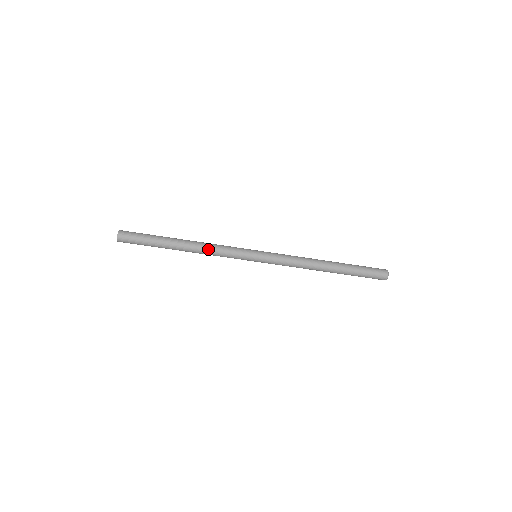
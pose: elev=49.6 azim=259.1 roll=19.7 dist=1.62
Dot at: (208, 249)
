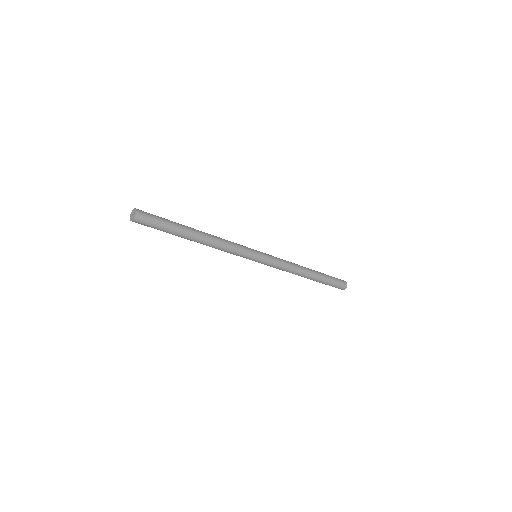
Dot at: occluded
